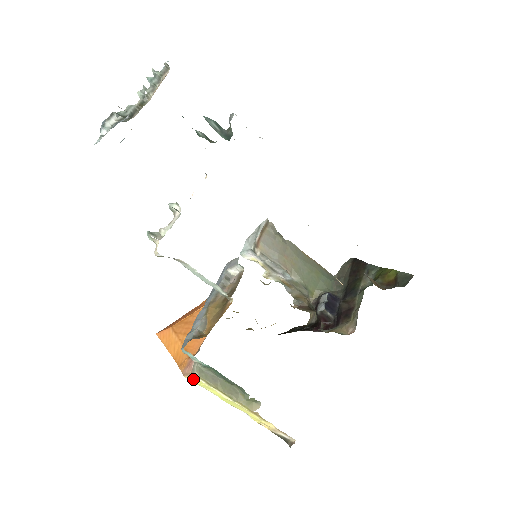
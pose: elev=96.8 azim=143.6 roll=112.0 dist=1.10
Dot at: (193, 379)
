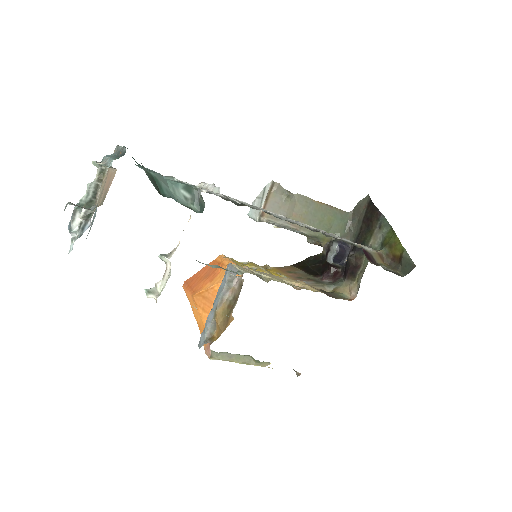
Dot at: (213, 358)
